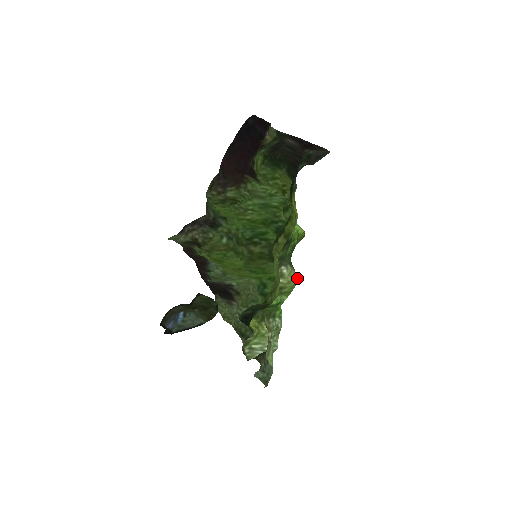
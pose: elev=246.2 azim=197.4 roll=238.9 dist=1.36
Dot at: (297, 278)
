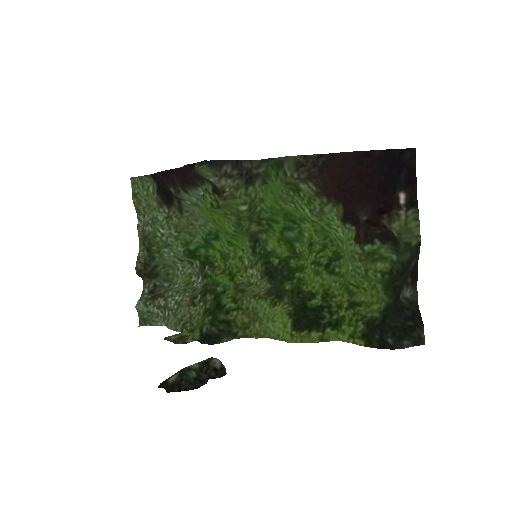
Dot at: (258, 281)
